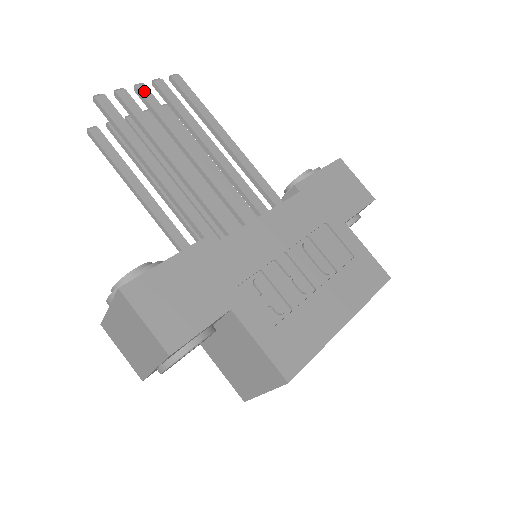
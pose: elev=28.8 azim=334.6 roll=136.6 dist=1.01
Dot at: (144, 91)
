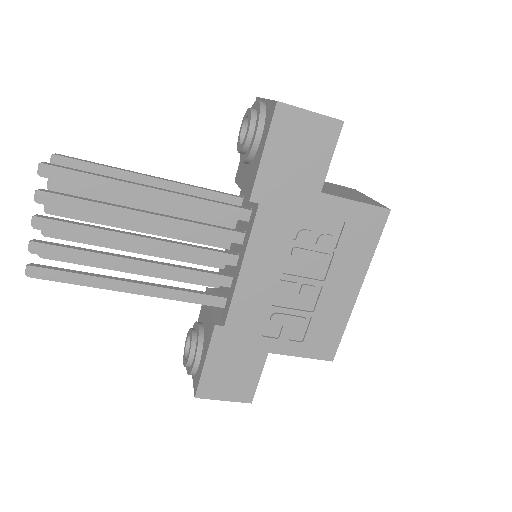
Dot at: (45, 225)
